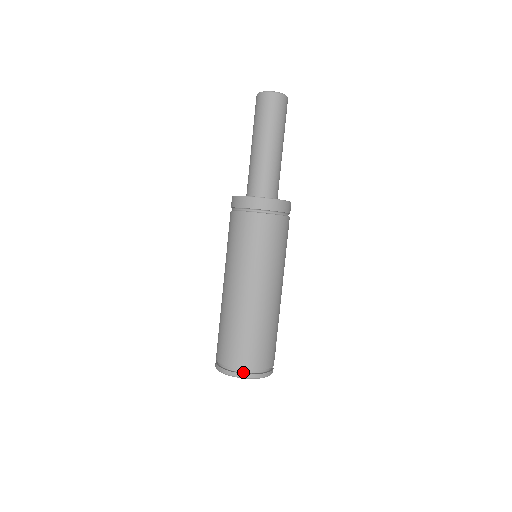
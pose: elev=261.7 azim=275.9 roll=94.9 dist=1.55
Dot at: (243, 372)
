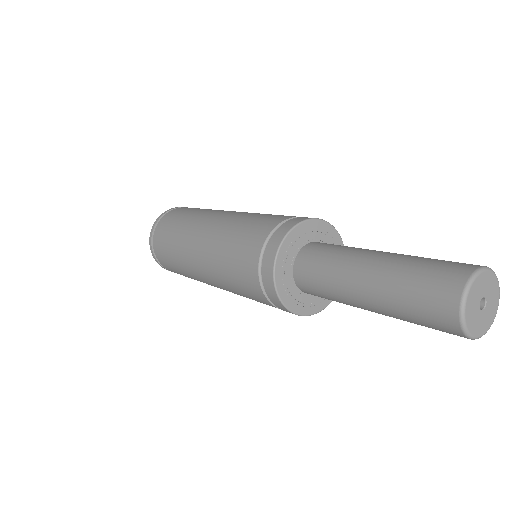
Dot at: occluded
